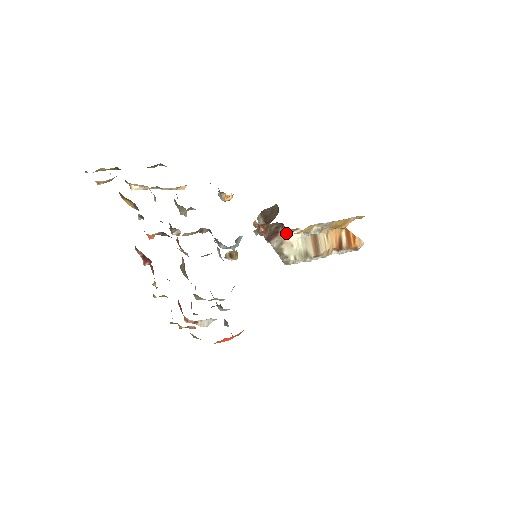
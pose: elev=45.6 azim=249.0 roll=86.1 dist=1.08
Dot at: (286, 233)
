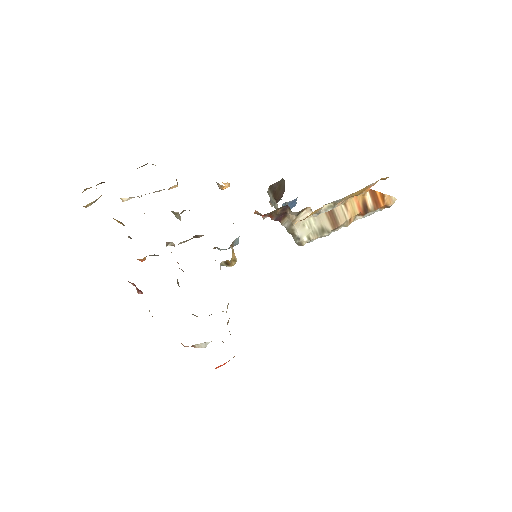
Dot at: (294, 214)
